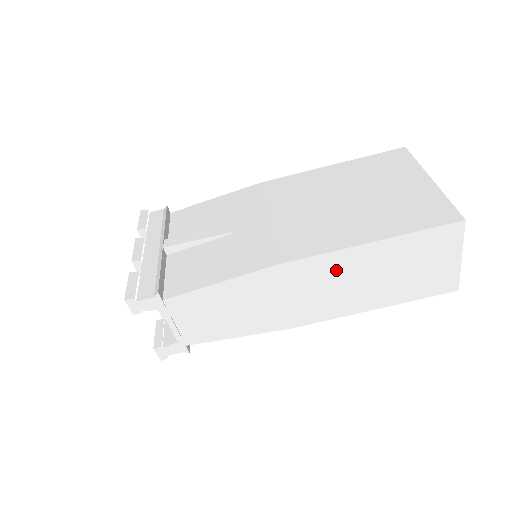
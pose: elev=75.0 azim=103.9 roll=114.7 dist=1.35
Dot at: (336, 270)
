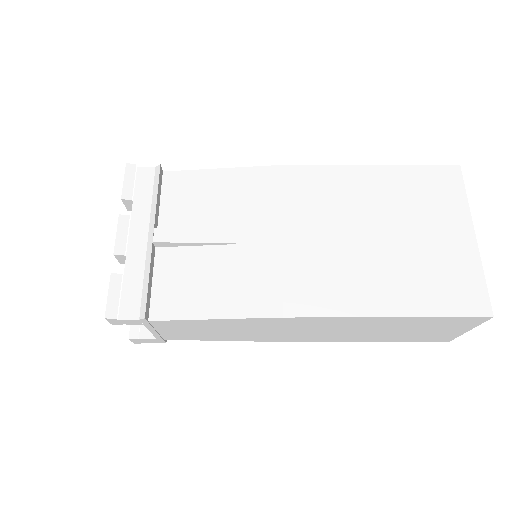
Dot at: (342, 324)
